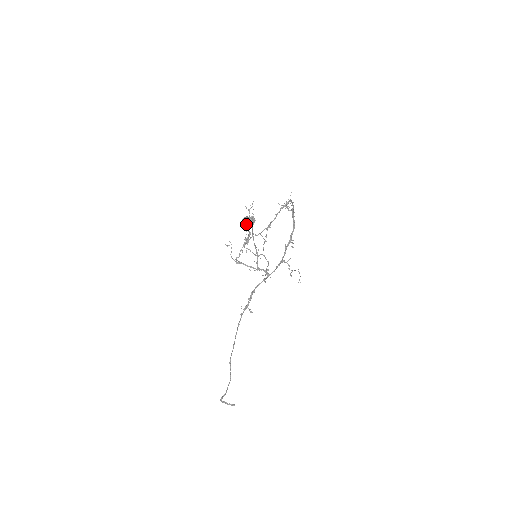
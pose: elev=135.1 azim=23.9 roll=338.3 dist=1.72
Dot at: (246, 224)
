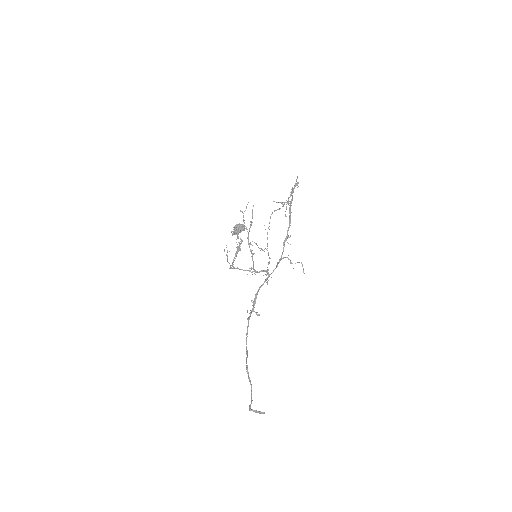
Dot at: (237, 231)
